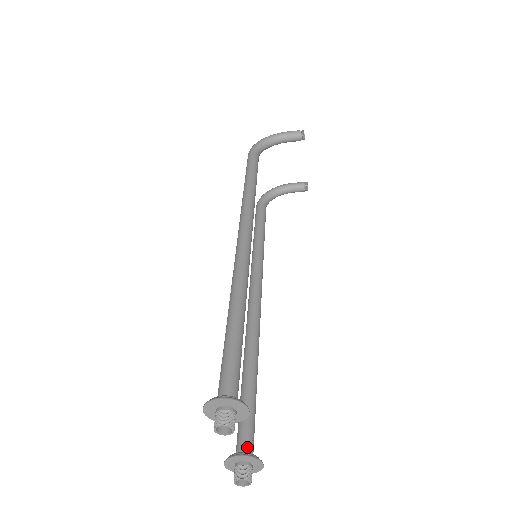
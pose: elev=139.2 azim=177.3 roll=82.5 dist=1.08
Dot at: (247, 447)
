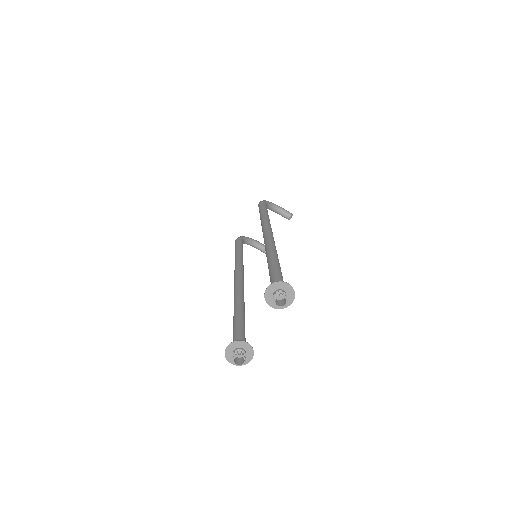
Dot at: occluded
